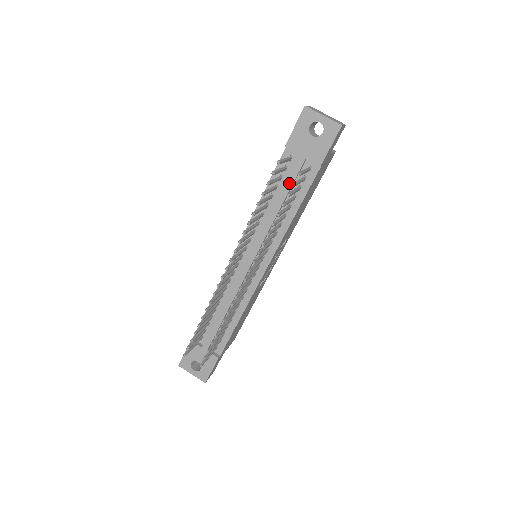
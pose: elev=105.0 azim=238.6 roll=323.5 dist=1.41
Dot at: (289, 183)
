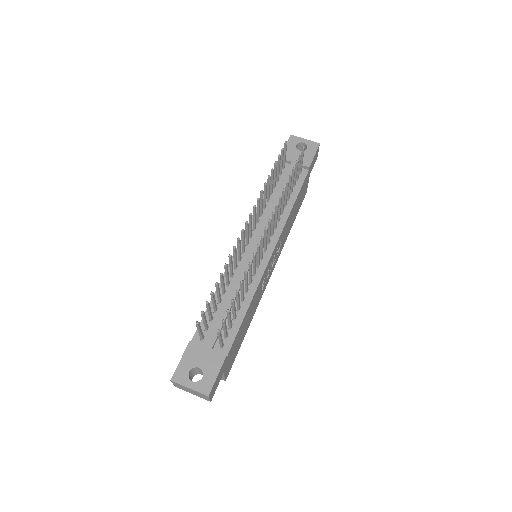
Dot at: (286, 180)
